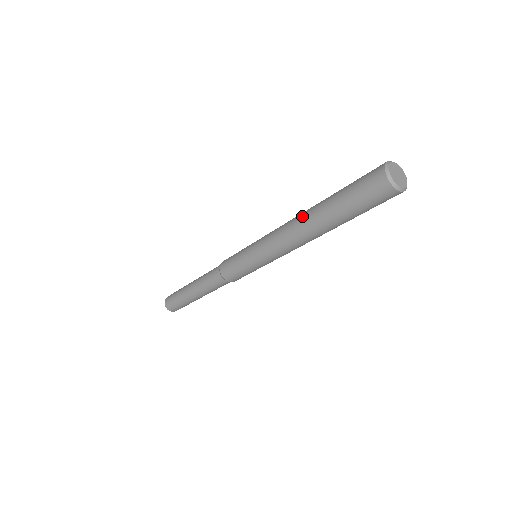
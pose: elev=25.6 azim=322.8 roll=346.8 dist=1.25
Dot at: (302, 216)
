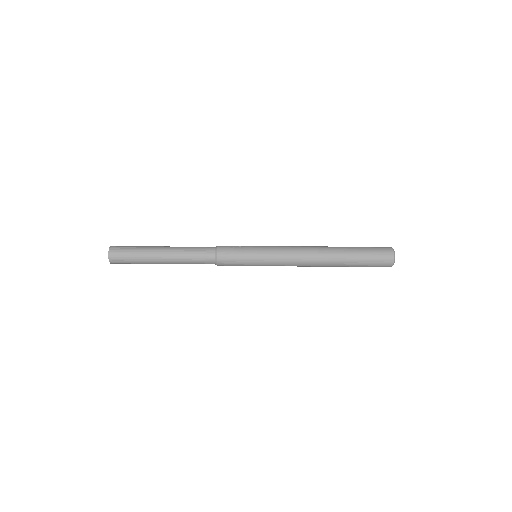
Dot at: (323, 260)
